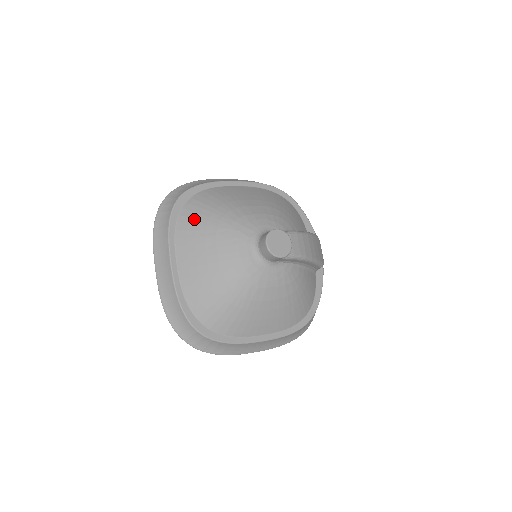
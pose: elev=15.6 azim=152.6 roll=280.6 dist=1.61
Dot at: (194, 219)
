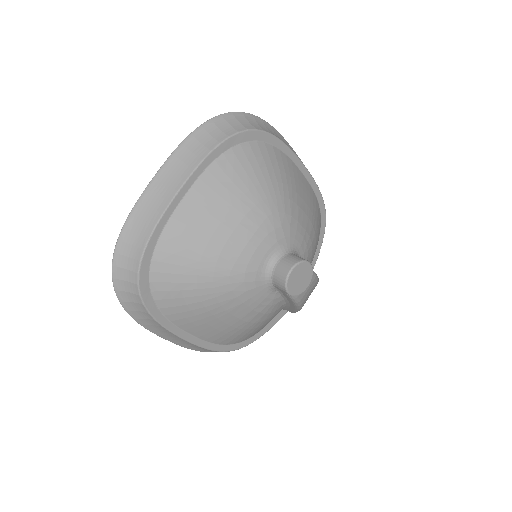
Dot at: (243, 169)
